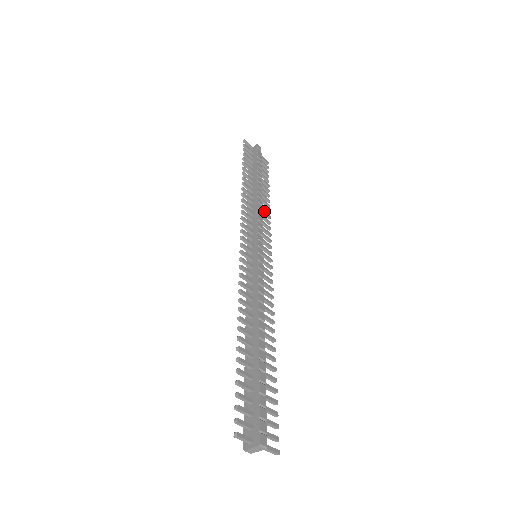
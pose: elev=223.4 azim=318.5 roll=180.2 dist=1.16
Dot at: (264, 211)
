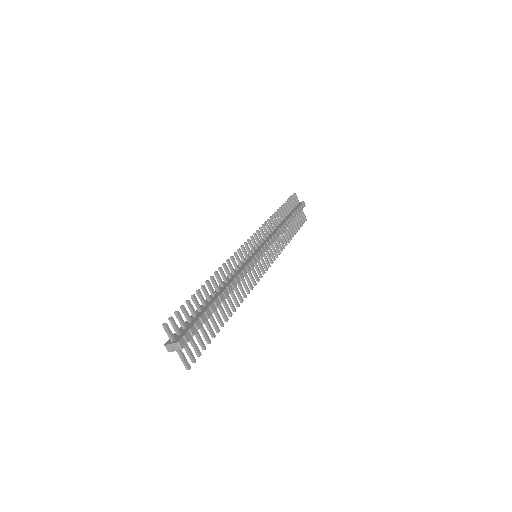
Dot at: (282, 240)
